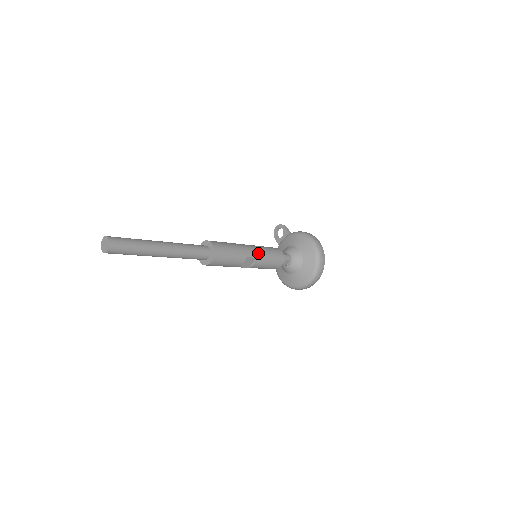
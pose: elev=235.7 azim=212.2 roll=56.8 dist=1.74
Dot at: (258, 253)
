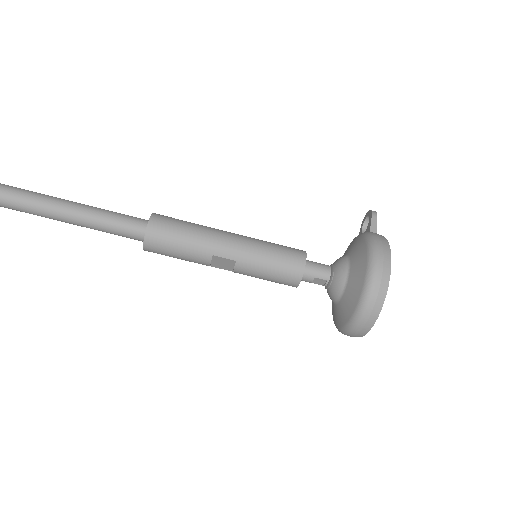
Dot at: (242, 254)
